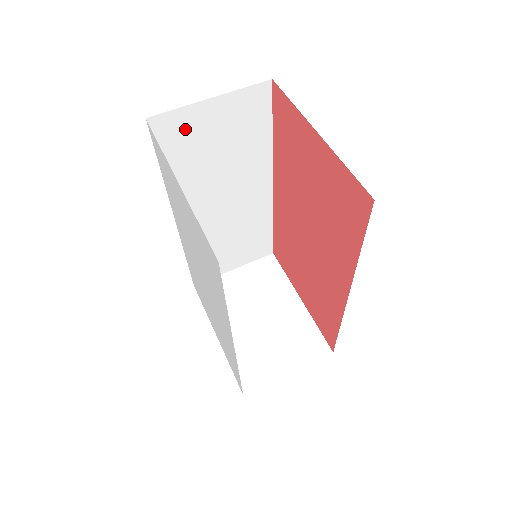
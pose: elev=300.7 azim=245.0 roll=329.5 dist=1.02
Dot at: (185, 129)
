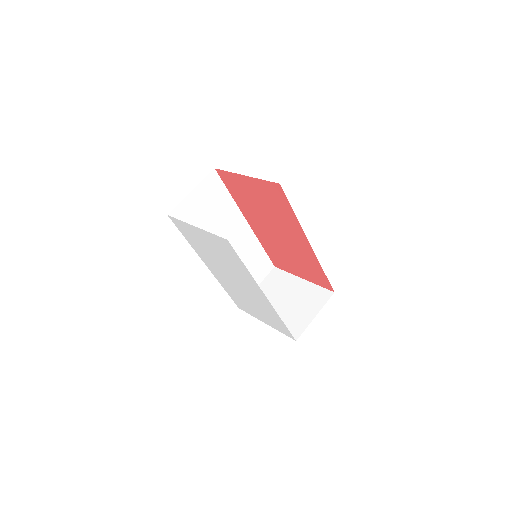
Dot at: (187, 212)
